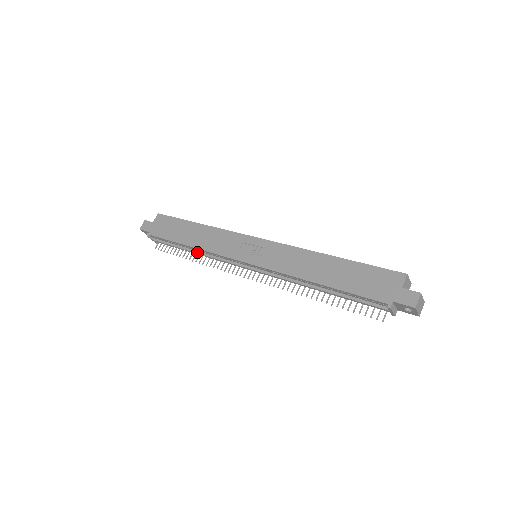
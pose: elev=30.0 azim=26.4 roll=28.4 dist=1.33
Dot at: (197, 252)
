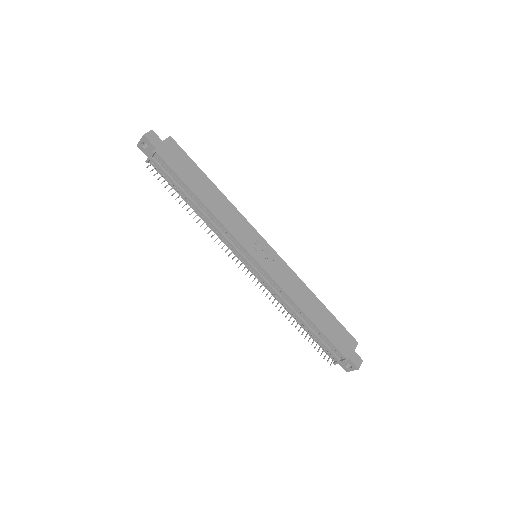
Dot at: (203, 212)
